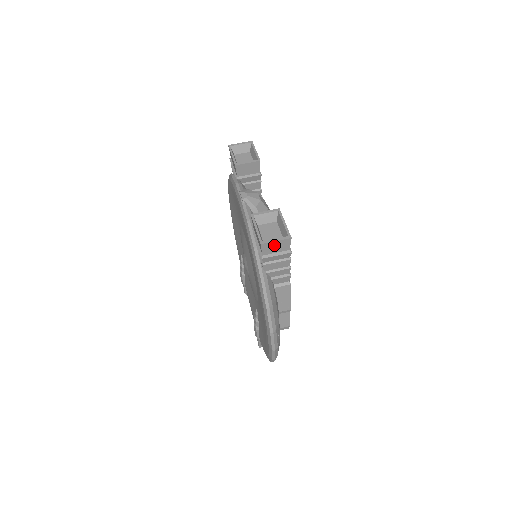
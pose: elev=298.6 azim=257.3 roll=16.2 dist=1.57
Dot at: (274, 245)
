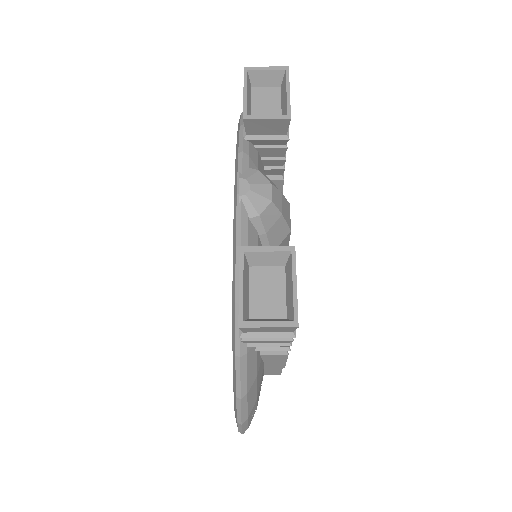
Dot at: (264, 328)
